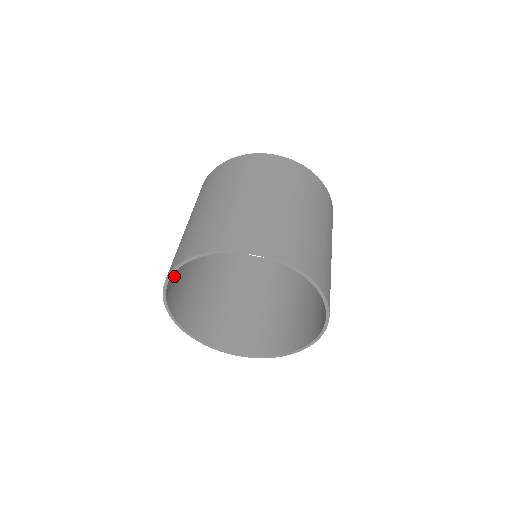
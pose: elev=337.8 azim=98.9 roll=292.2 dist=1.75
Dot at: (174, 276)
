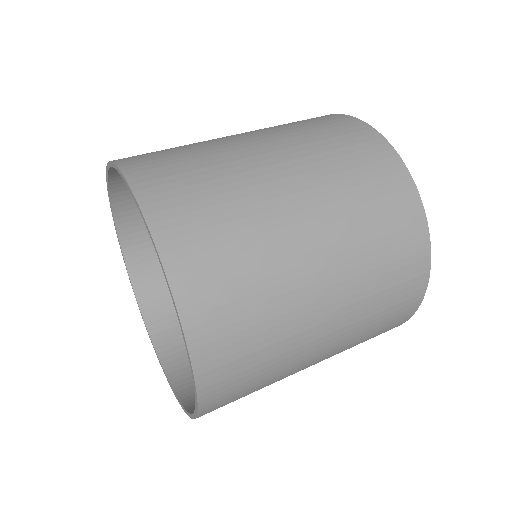
Dot at: occluded
